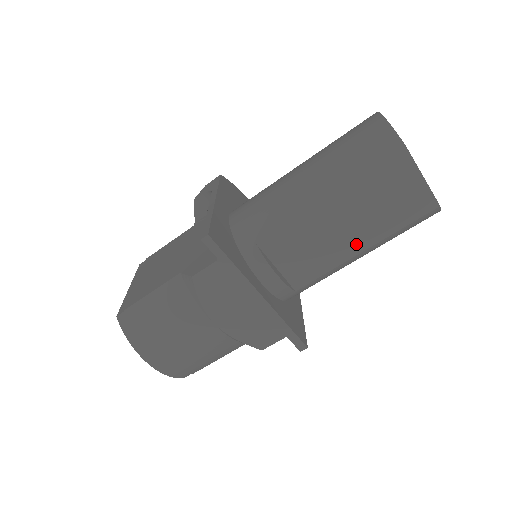
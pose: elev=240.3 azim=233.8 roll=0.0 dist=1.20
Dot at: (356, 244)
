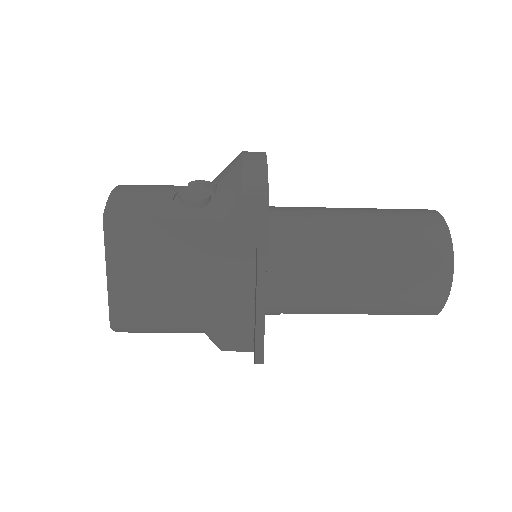
Dot at: occluded
